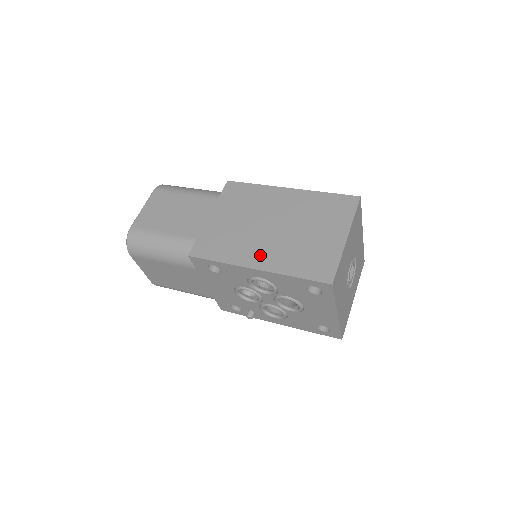
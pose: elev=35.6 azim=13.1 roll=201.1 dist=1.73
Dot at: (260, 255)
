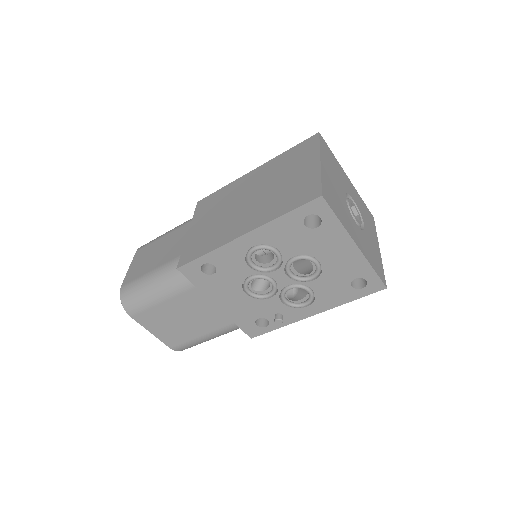
Dot at: (243, 224)
